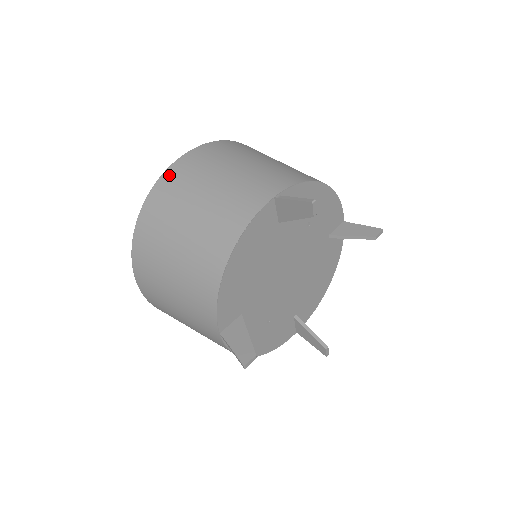
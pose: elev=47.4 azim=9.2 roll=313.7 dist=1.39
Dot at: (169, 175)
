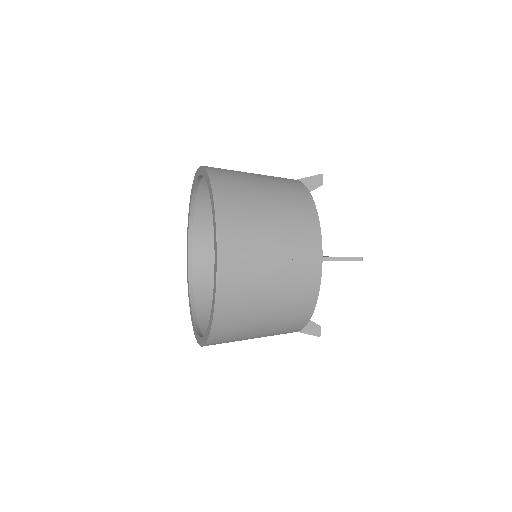
Dot at: (224, 294)
